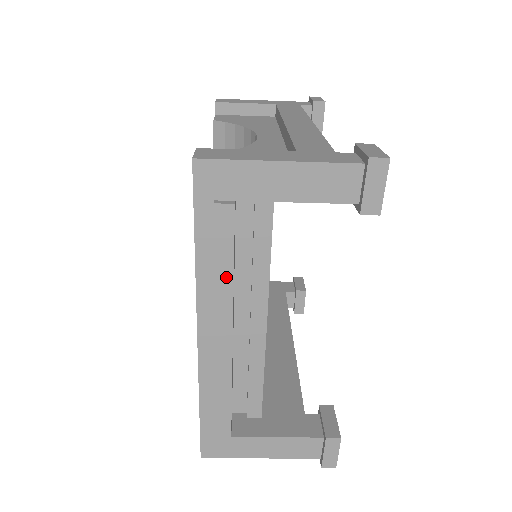
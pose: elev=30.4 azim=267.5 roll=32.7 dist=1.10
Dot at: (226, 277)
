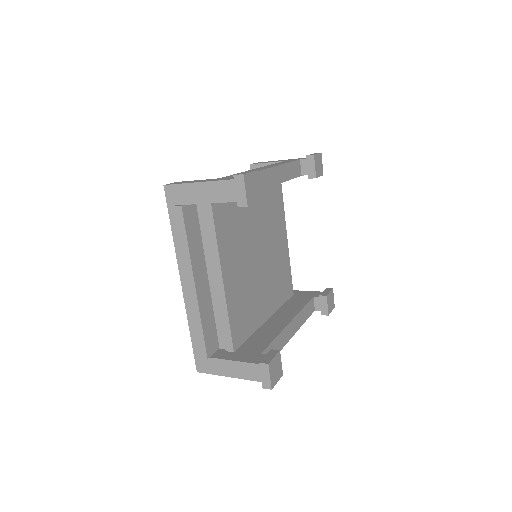
Dot at: (185, 247)
